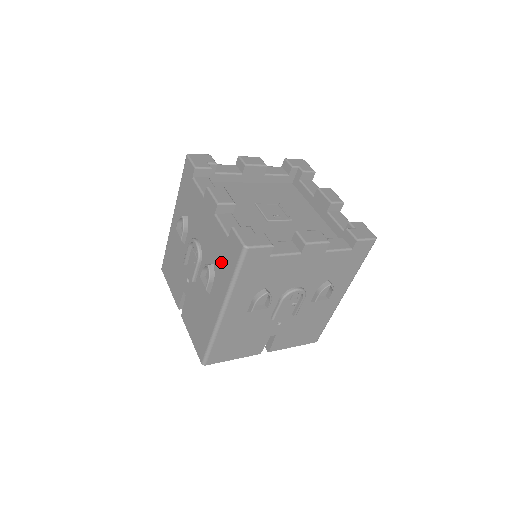
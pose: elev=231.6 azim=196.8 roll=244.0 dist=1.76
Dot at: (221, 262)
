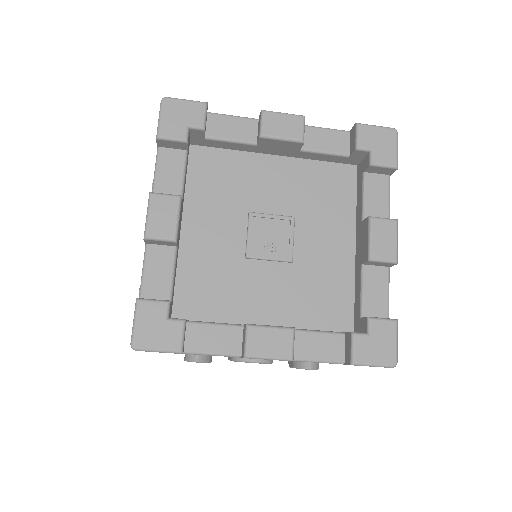
Dot at: occluded
